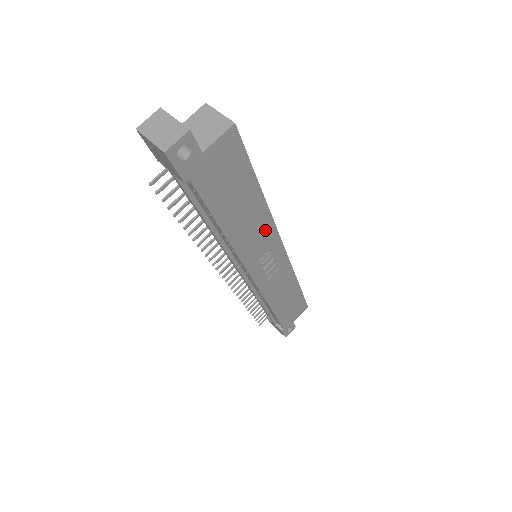
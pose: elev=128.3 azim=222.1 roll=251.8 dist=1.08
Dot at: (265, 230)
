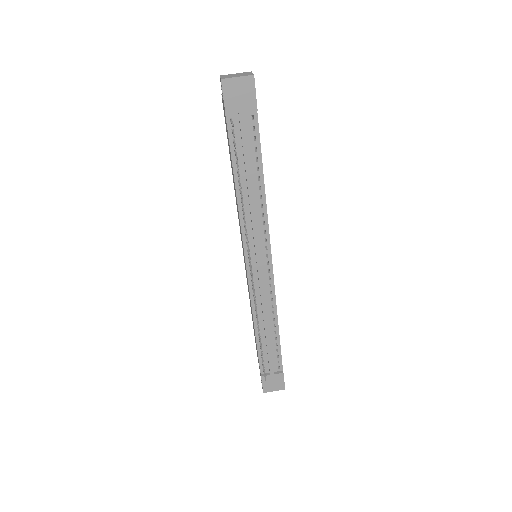
Dot at: occluded
